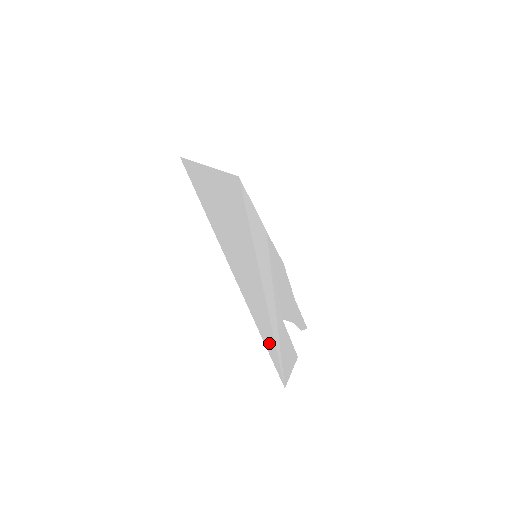
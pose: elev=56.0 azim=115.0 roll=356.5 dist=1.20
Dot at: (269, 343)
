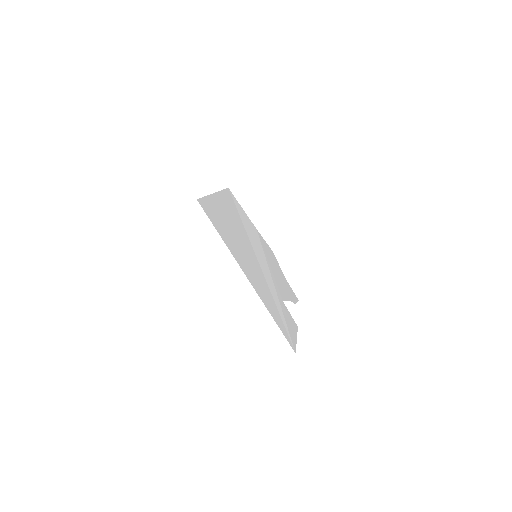
Dot at: (280, 323)
